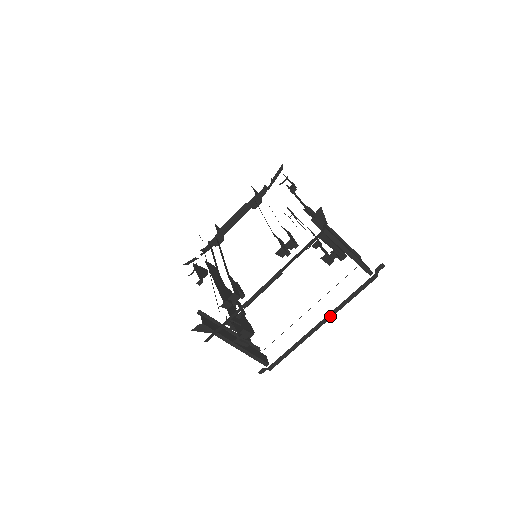
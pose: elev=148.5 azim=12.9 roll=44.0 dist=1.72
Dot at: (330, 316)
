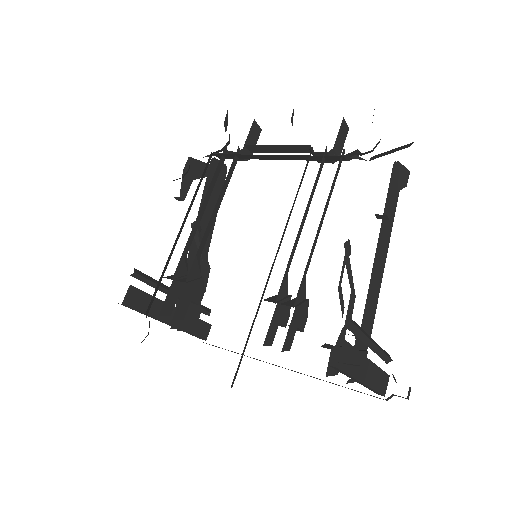
Dot at: occluded
